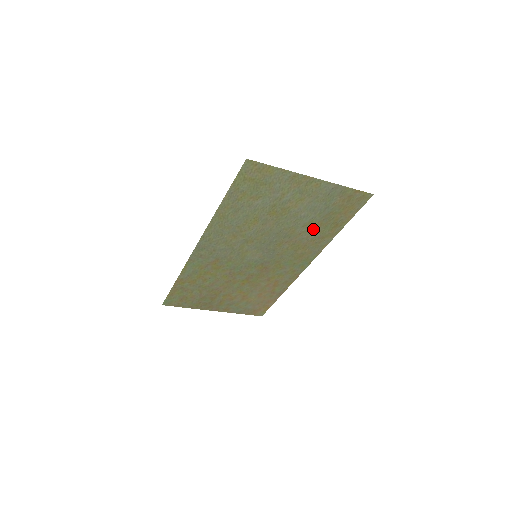
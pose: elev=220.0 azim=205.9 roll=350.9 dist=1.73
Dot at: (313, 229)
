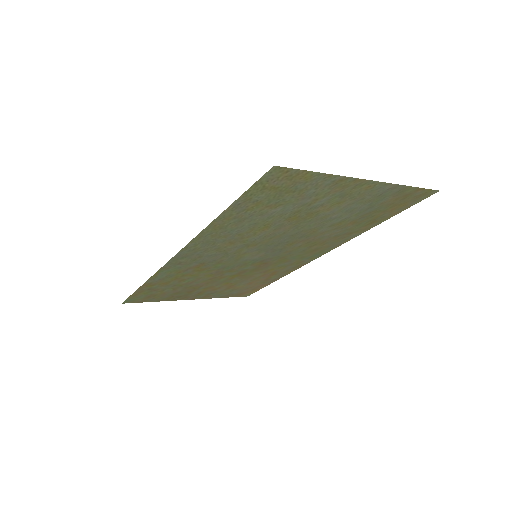
Dot at: (341, 227)
